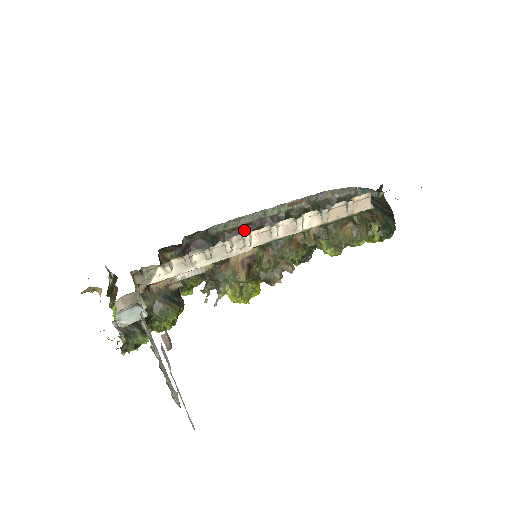
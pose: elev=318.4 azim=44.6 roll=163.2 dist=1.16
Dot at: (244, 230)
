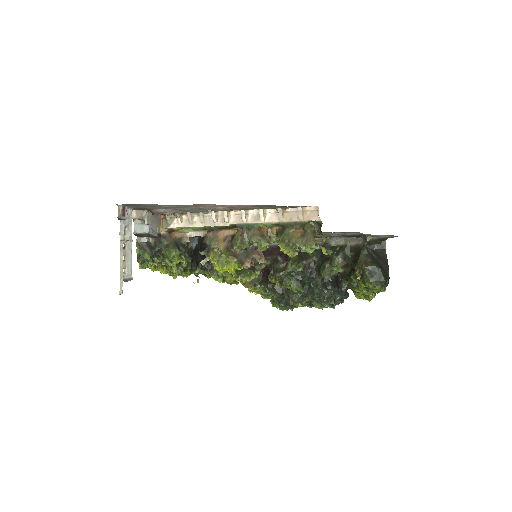
Dot at: (271, 249)
